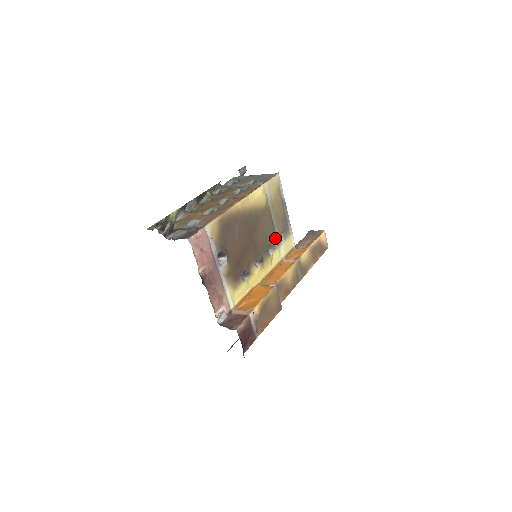
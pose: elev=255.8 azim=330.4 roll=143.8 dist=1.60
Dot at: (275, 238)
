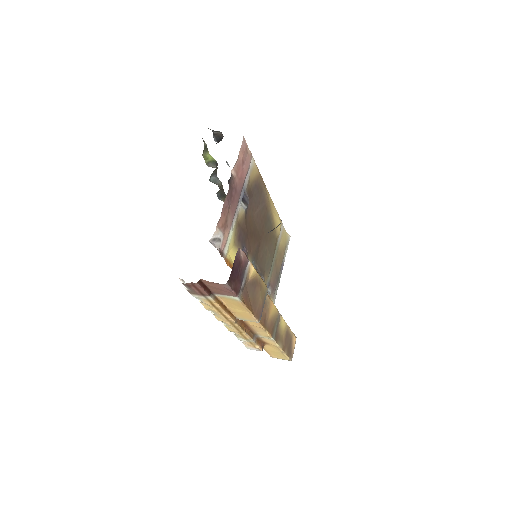
Dot at: (267, 277)
